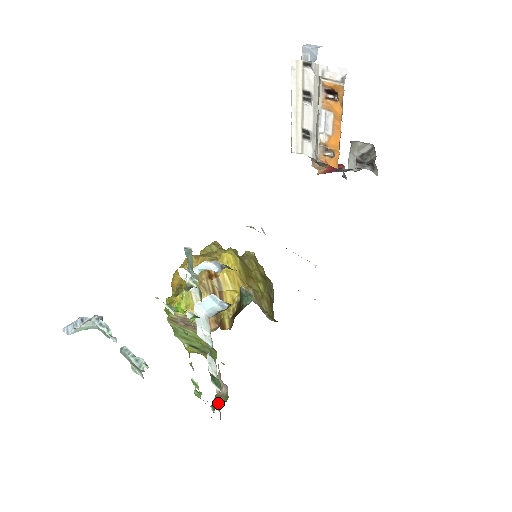
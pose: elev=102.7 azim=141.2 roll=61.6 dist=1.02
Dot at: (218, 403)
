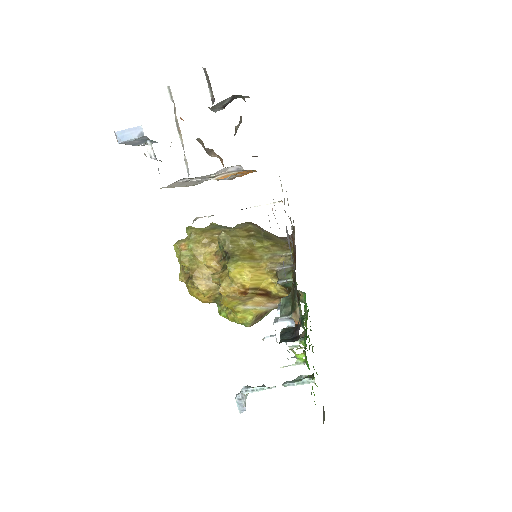
Dot at: (301, 299)
